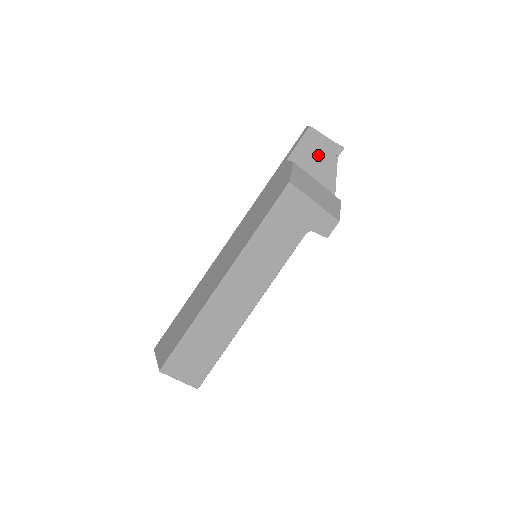
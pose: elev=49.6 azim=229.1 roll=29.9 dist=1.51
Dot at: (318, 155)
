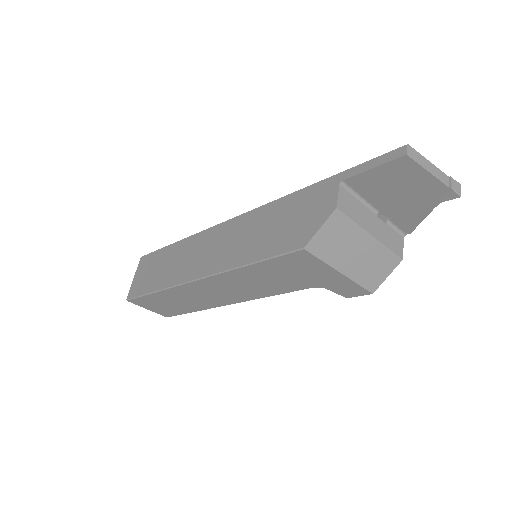
Dot at: (403, 190)
